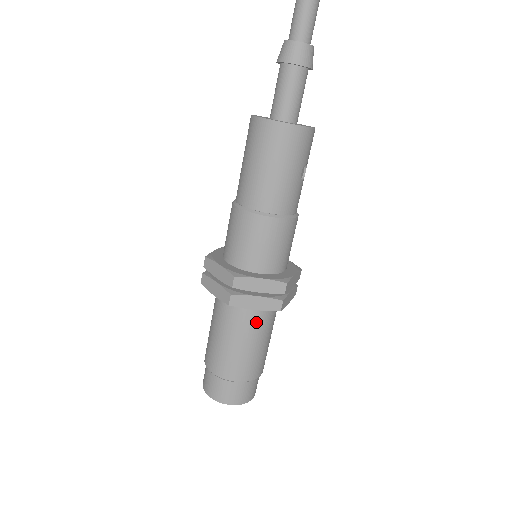
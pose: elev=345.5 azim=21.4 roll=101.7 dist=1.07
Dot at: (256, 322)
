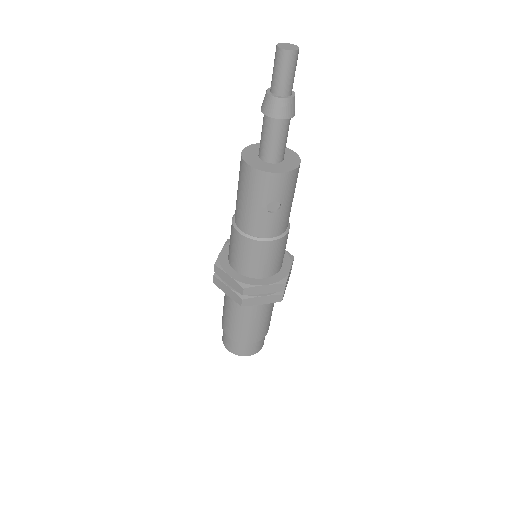
Dot at: (236, 304)
